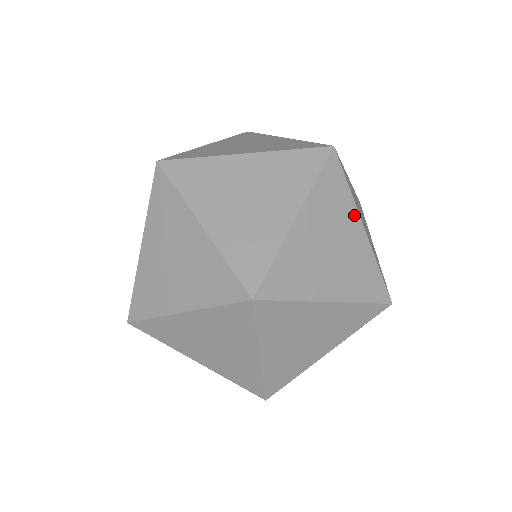
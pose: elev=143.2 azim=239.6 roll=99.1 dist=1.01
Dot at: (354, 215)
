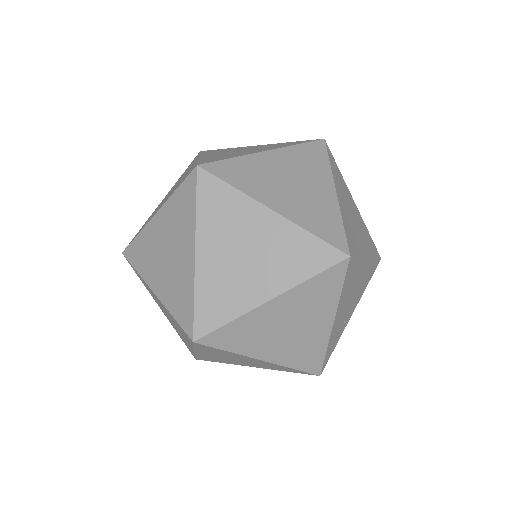
Dot at: (328, 179)
